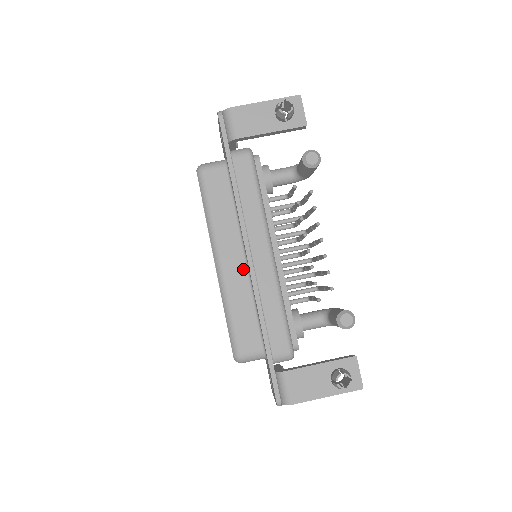
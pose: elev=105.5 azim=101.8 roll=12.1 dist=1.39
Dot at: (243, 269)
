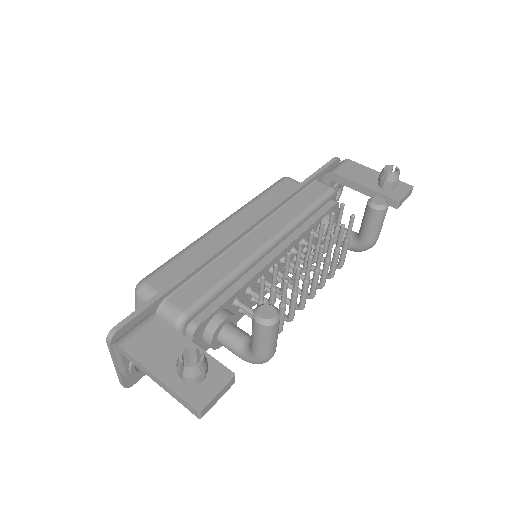
Dot at: occluded
